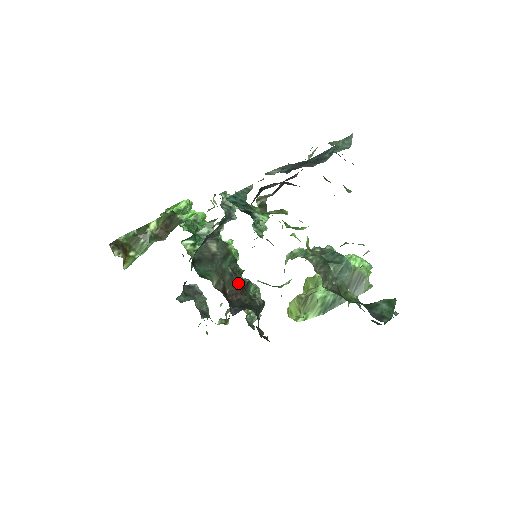
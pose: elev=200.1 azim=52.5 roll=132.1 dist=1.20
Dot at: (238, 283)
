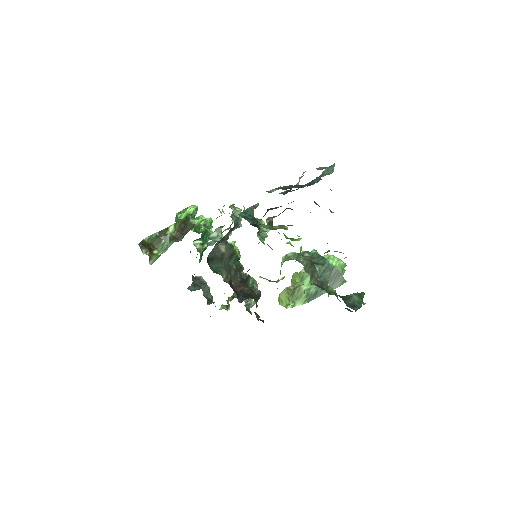
Dot at: (240, 277)
